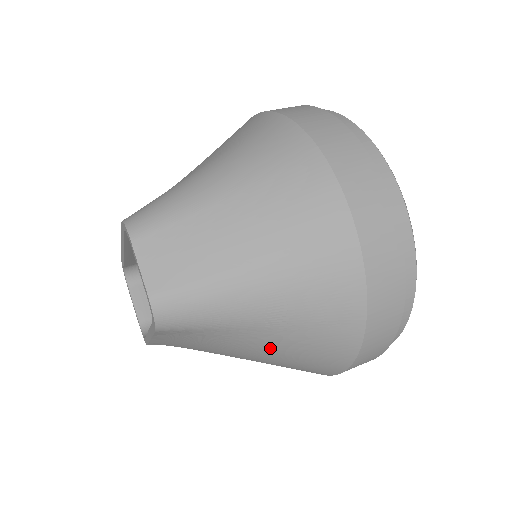
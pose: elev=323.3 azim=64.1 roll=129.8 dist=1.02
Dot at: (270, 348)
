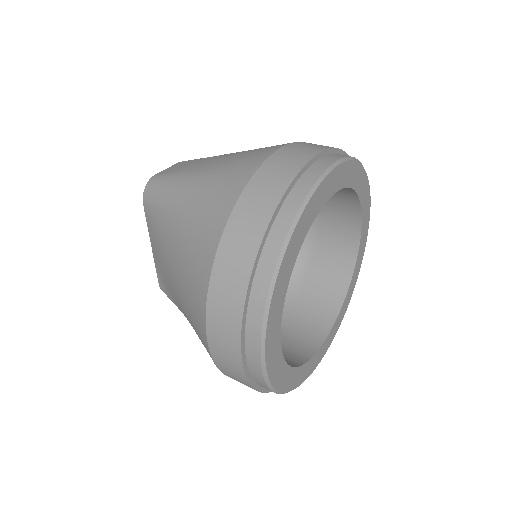
Dot at: (178, 249)
